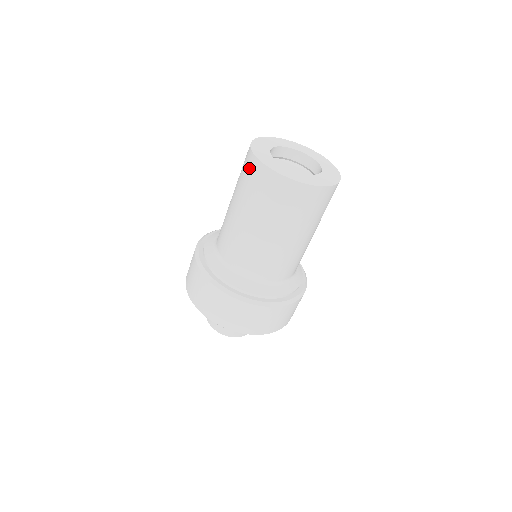
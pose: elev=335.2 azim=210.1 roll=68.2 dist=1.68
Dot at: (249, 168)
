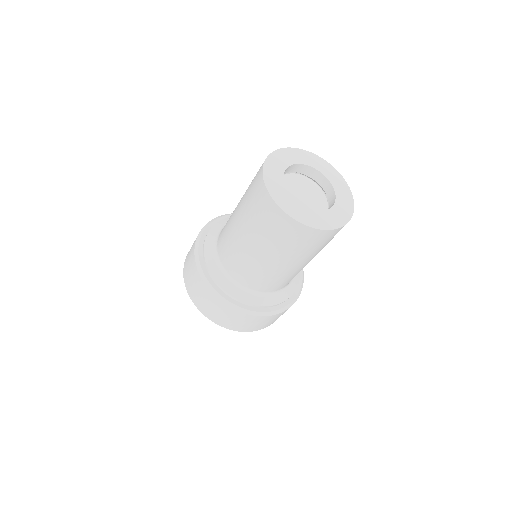
Dot at: (273, 218)
